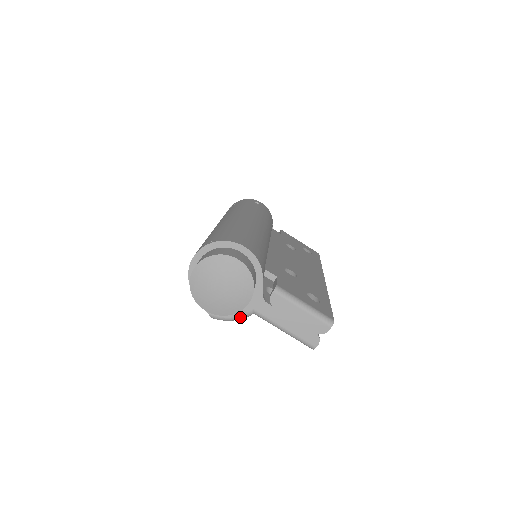
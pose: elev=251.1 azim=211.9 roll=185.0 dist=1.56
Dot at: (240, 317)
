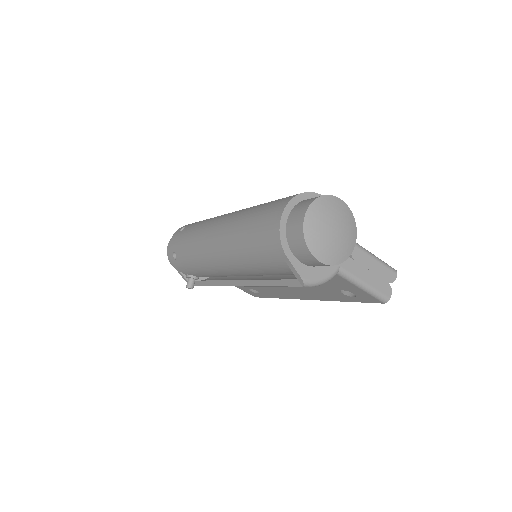
Dot at: (329, 278)
